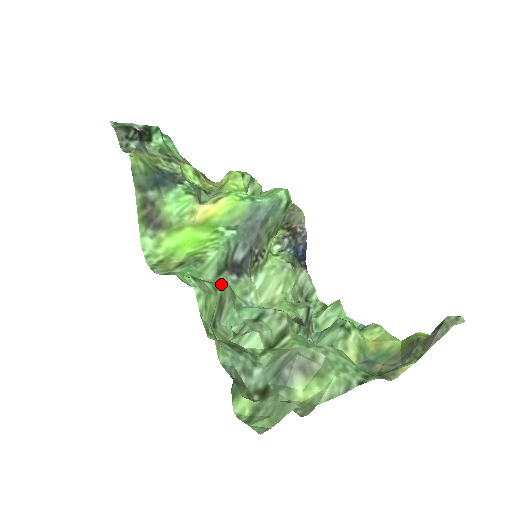
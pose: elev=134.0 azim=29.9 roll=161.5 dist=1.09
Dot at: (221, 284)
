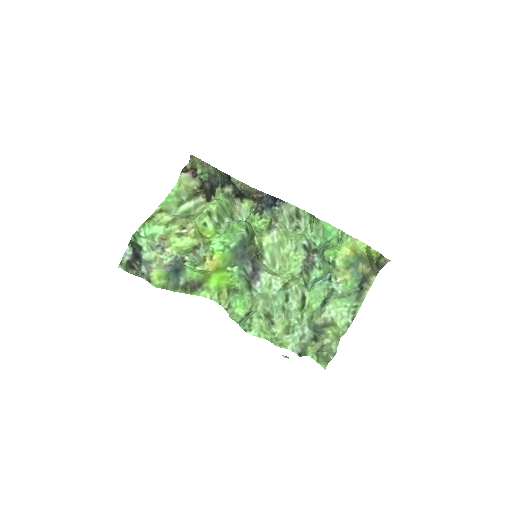
Dot at: (259, 307)
